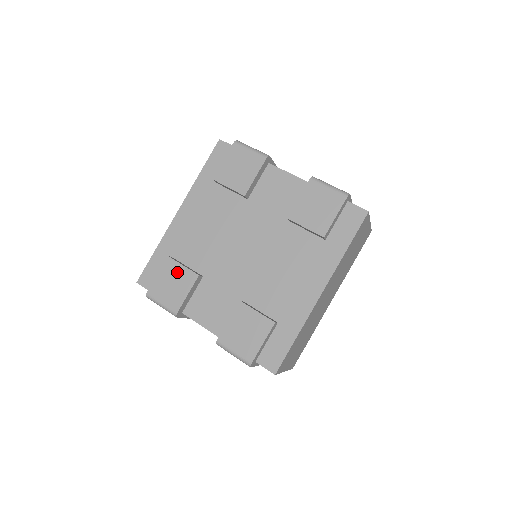
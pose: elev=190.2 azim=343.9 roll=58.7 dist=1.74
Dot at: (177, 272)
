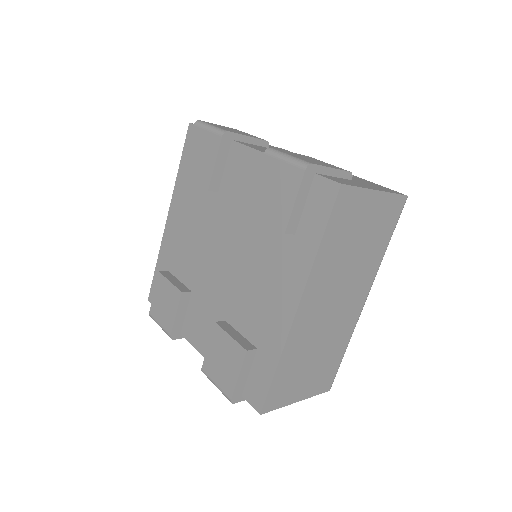
Dot at: (166, 289)
